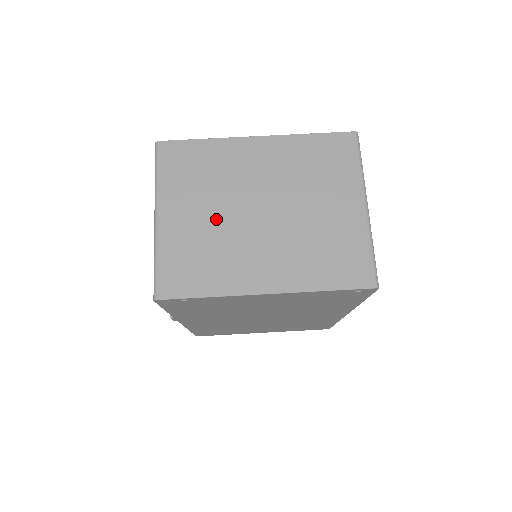
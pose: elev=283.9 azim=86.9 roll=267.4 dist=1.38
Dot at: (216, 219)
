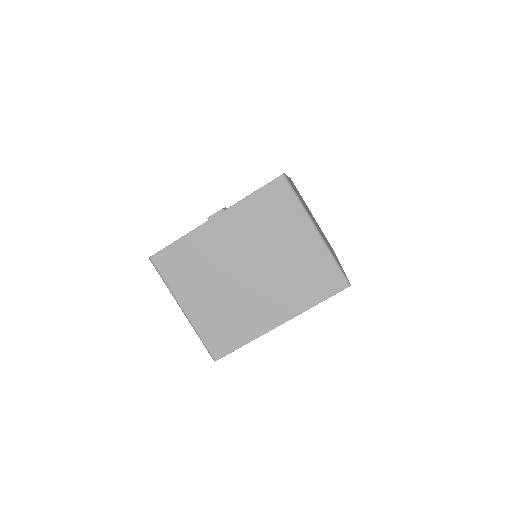
Dot at: (221, 293)
